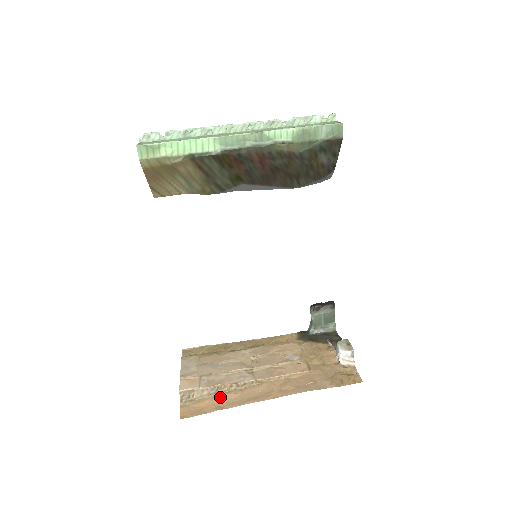
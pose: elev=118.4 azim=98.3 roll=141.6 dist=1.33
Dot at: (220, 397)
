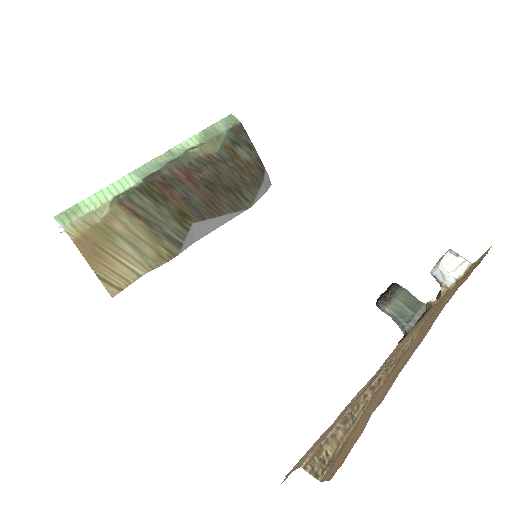
Dot at: (363, 415)
